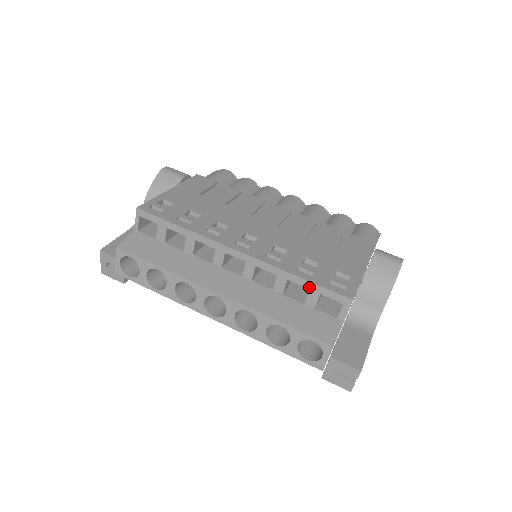
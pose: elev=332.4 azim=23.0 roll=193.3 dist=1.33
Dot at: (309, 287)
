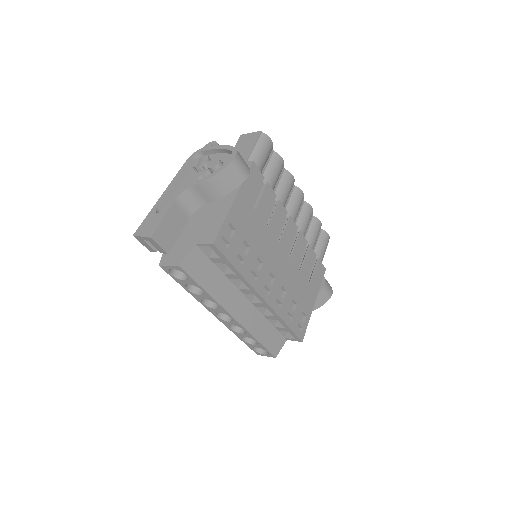
Dot at: (286, 328)
